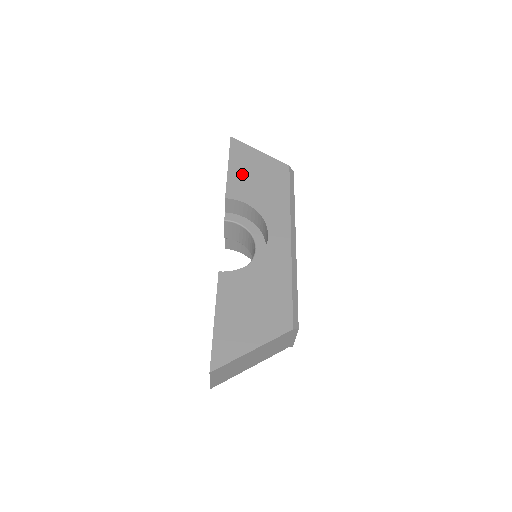
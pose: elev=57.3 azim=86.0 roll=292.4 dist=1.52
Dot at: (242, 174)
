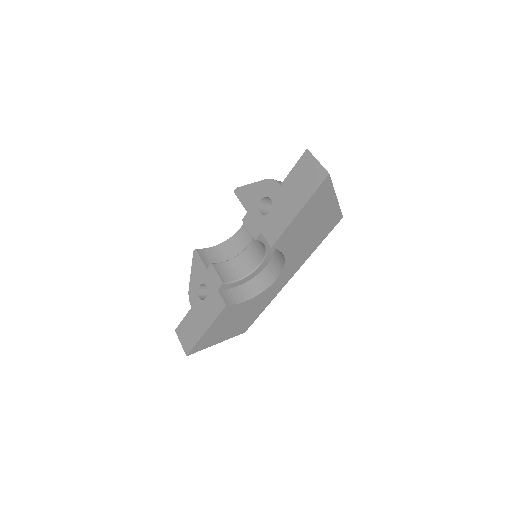
Dot at: (302, 224)
